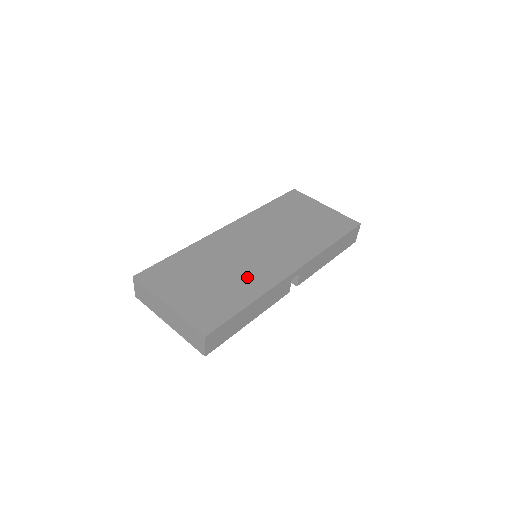
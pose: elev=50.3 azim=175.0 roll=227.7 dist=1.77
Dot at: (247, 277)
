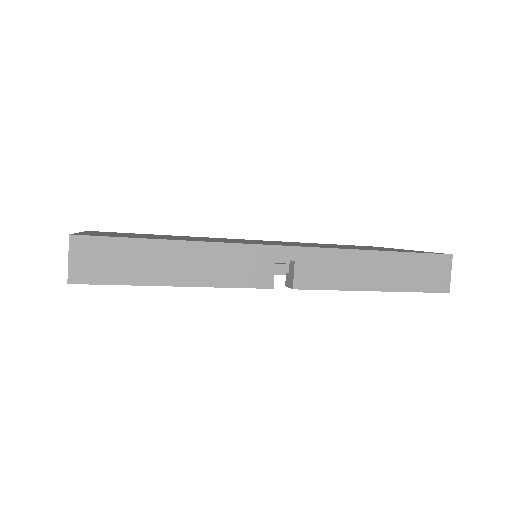
Dot at: occluded
